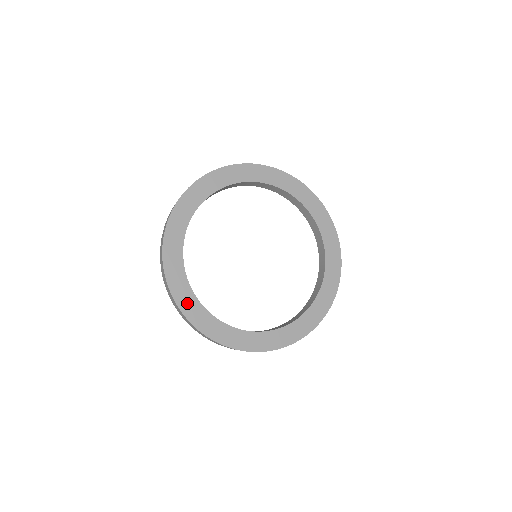
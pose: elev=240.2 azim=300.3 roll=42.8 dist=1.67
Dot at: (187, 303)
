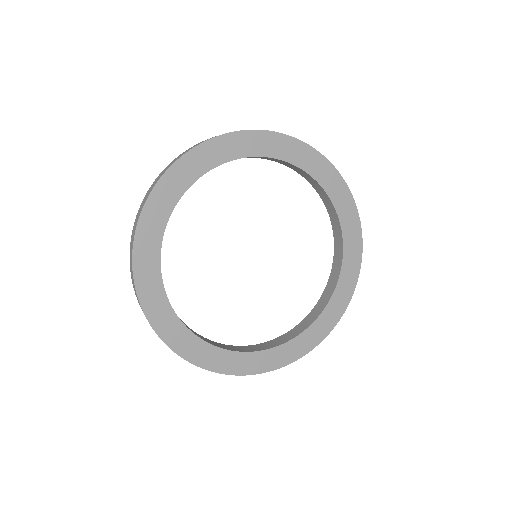
Dot at: (190, 349)
